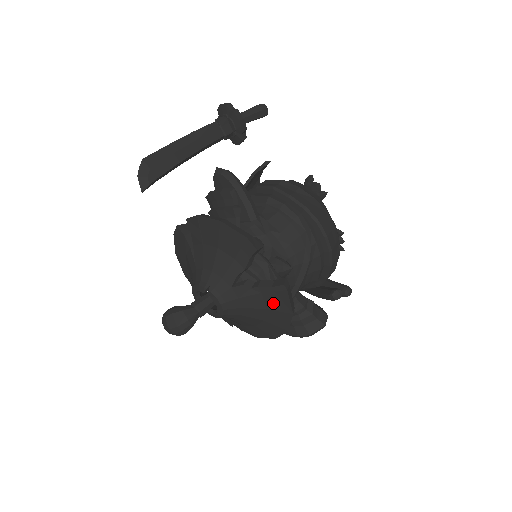
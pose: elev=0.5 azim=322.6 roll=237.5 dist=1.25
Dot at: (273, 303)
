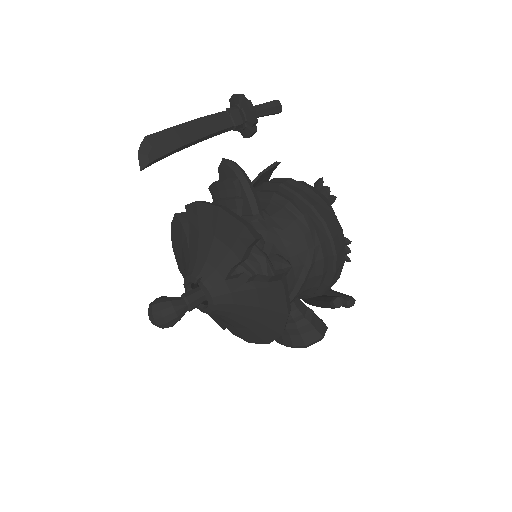
Dot at: (268, 301)
